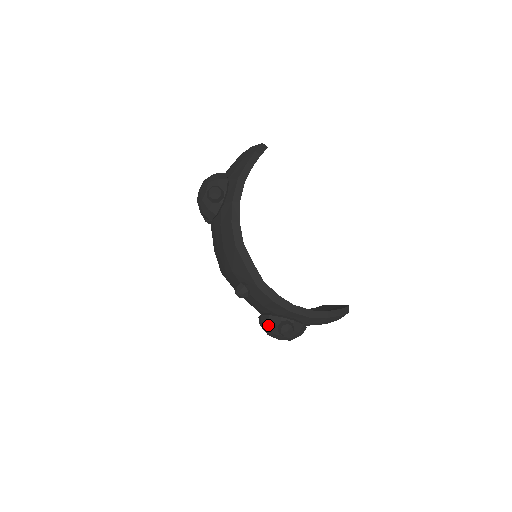
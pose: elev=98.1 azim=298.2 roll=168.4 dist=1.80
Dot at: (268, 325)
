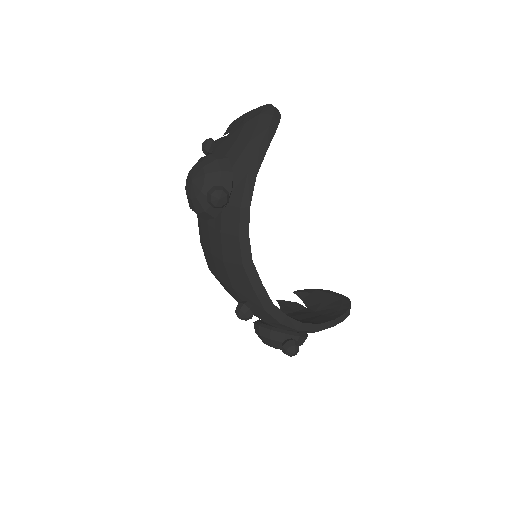
Dot at: (268, 339)
